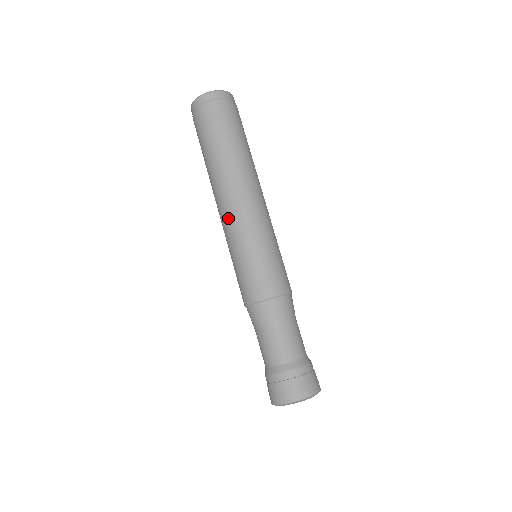
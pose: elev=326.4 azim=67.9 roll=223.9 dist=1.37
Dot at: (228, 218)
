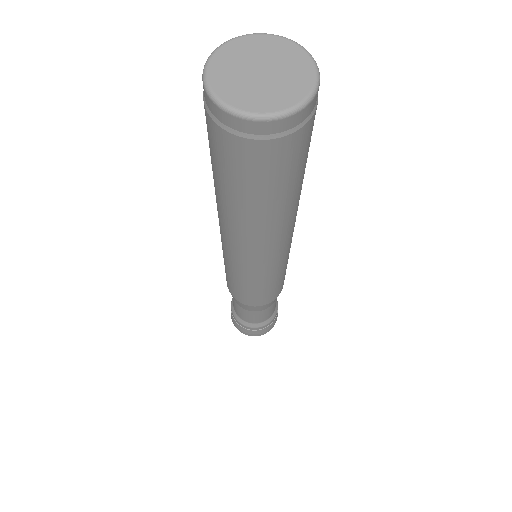
Dot at: (222, 243)
